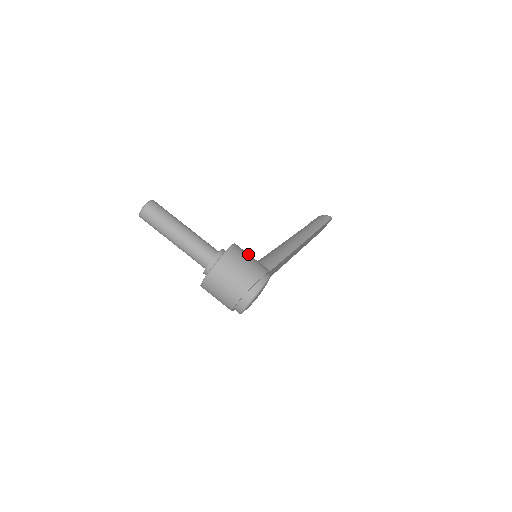
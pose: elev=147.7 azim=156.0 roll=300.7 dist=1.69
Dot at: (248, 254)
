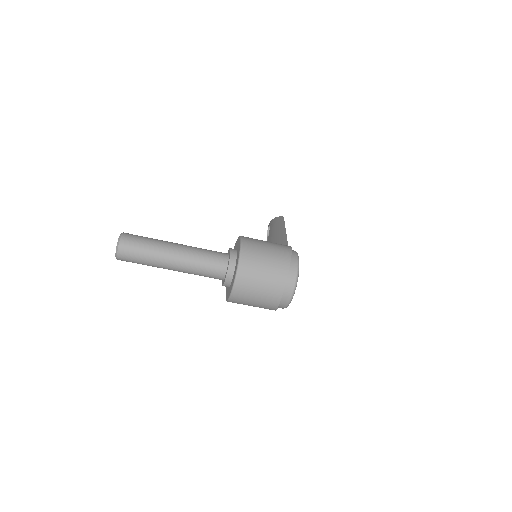
Dot at: occluded
